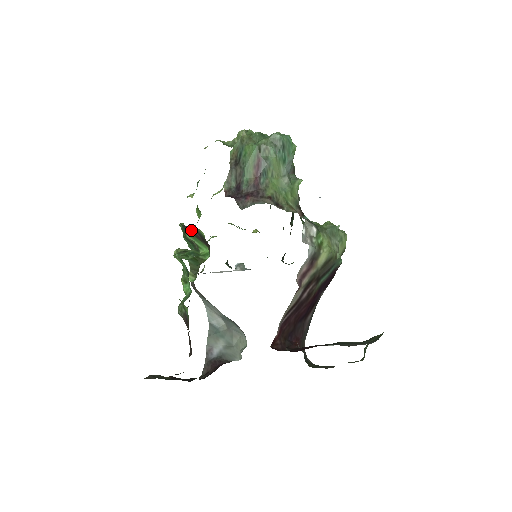
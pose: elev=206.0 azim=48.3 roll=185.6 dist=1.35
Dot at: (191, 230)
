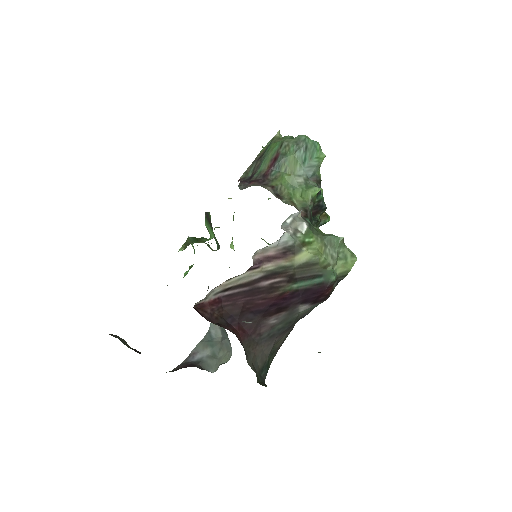
Dot at: (207, 216)
